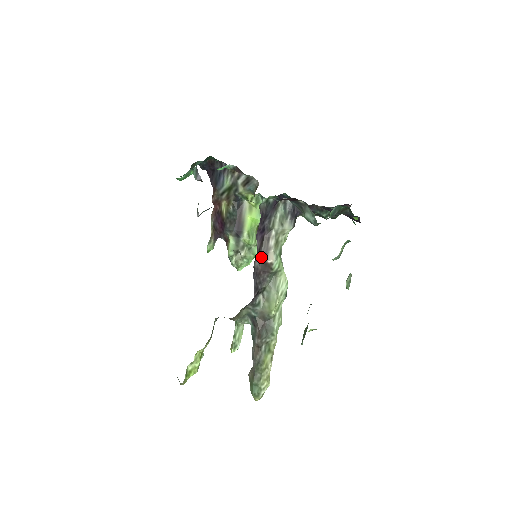
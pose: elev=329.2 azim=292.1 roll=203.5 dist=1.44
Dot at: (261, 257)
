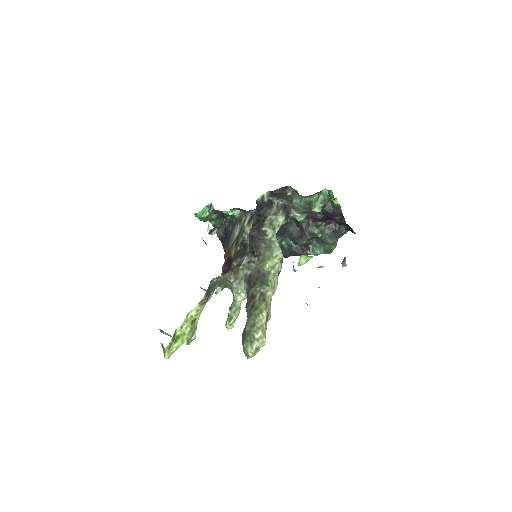
Dot at: (256, 229)
